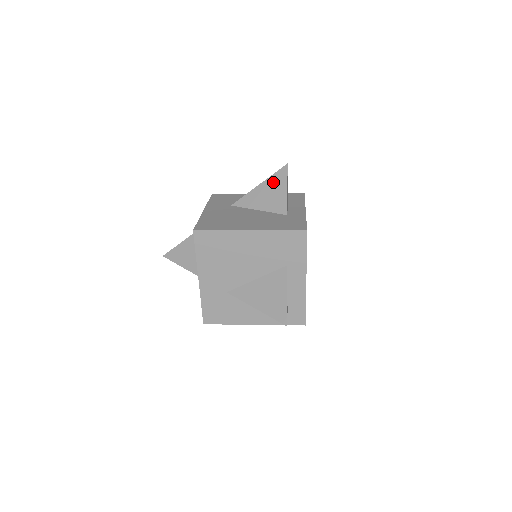
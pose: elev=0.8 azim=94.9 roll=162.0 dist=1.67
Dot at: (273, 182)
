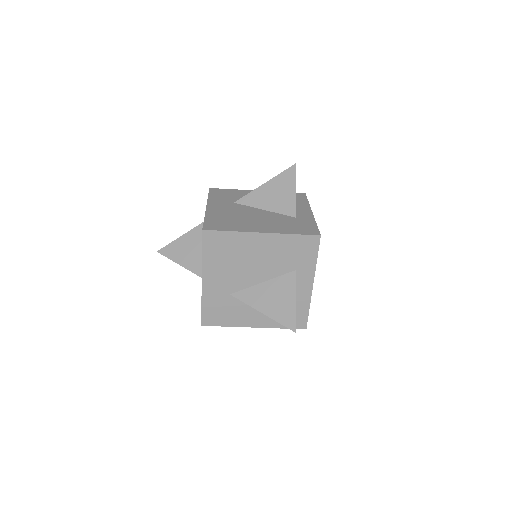
Dot at: (280, 182)
